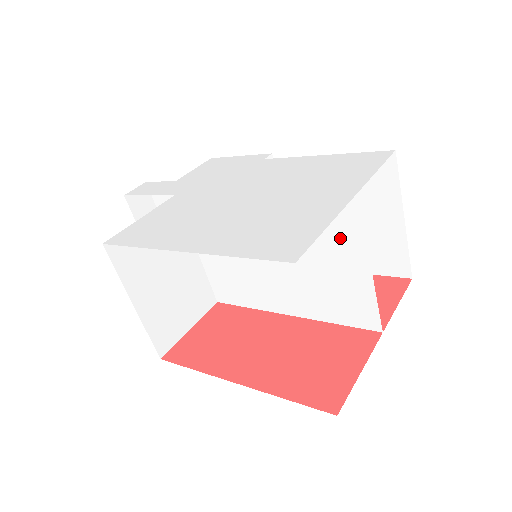
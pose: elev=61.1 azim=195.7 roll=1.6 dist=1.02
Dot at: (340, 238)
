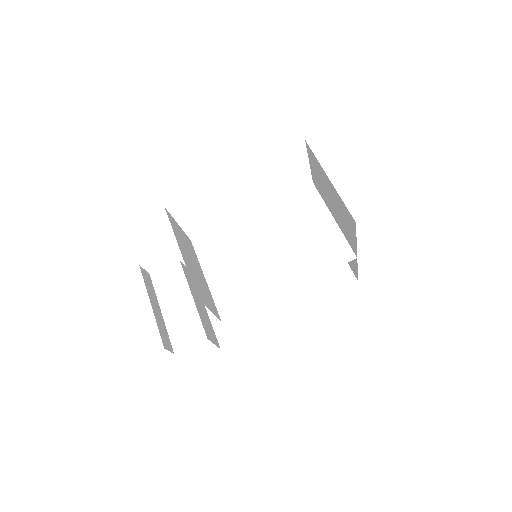
Dot at: (311, 210)
